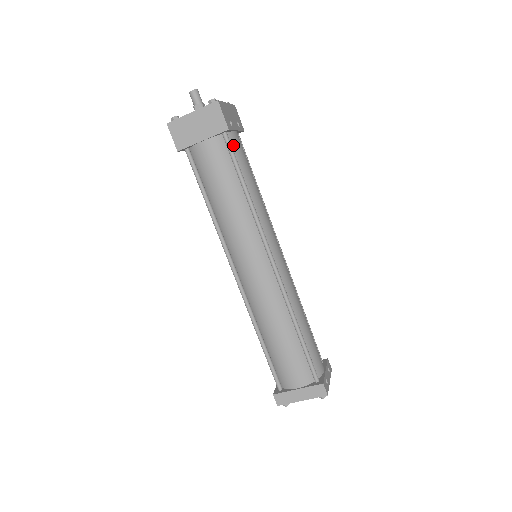
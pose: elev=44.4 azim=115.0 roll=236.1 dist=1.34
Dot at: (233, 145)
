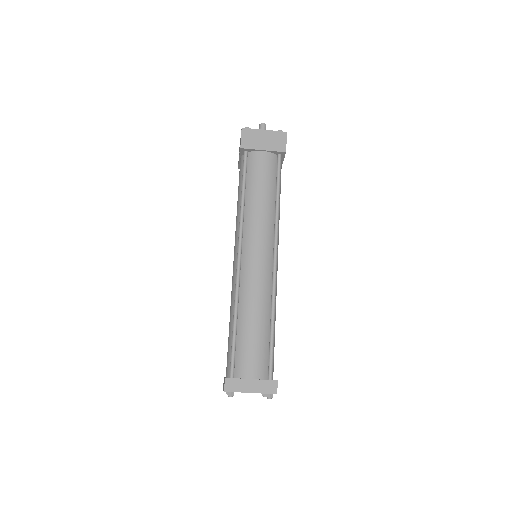
Dot at: occluded
